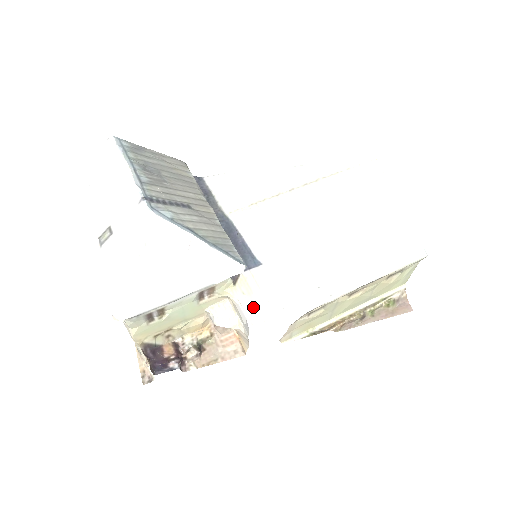
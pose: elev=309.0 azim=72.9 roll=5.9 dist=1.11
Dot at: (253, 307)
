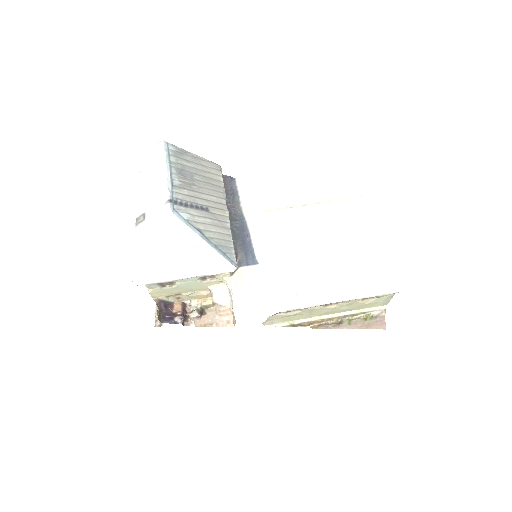
Dot at: (240, 297)
